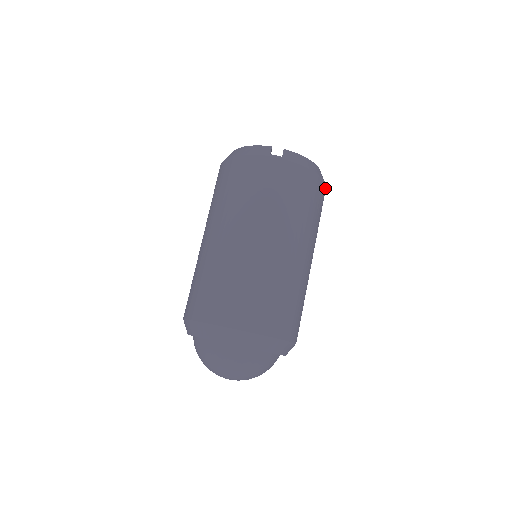
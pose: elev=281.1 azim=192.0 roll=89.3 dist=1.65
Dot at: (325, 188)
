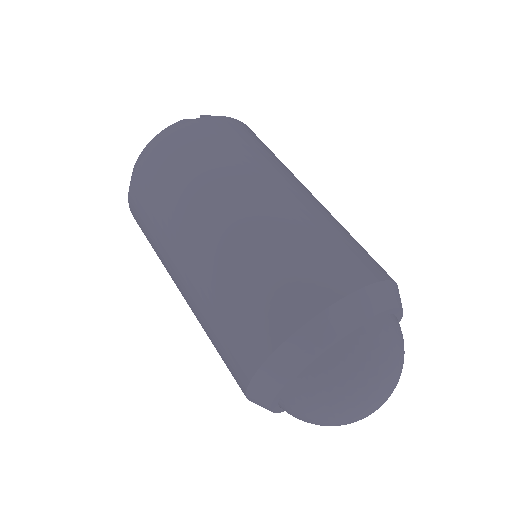
Dot at: occluded
